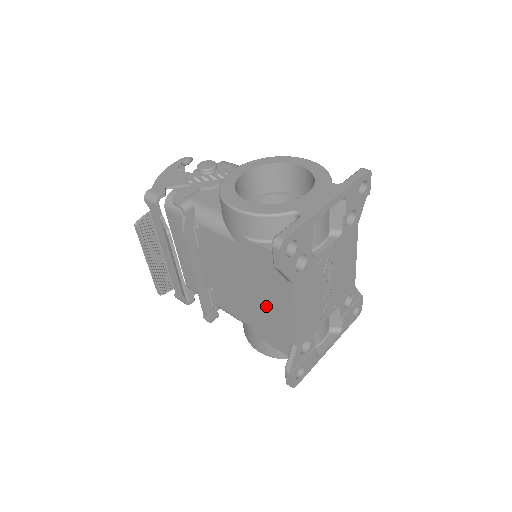
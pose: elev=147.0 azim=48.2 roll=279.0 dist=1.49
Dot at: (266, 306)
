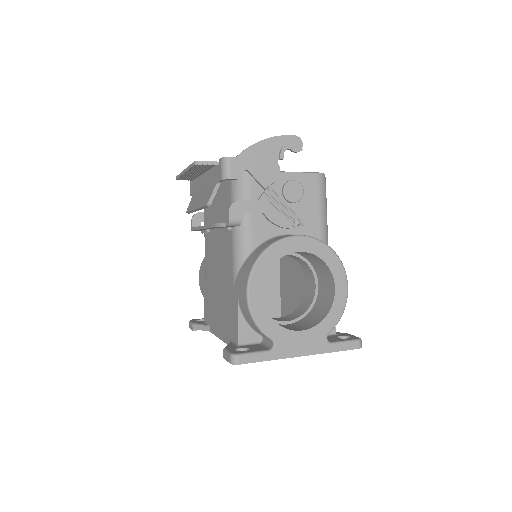
Dot at: (217, 305)
